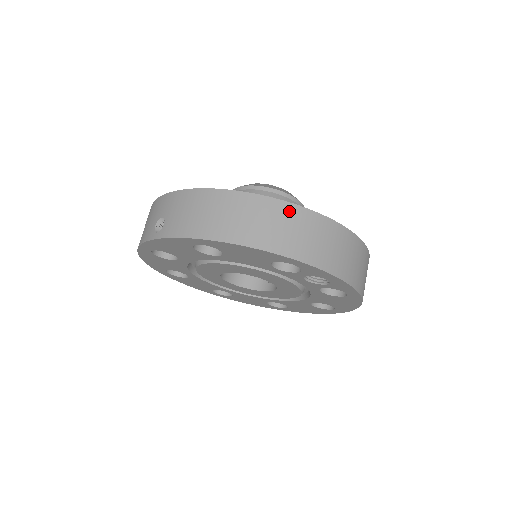
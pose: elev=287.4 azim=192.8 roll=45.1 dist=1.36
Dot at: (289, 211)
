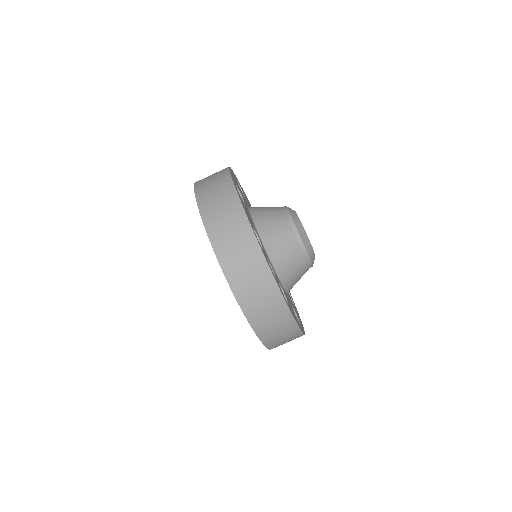
Dot at: (241, 221)
